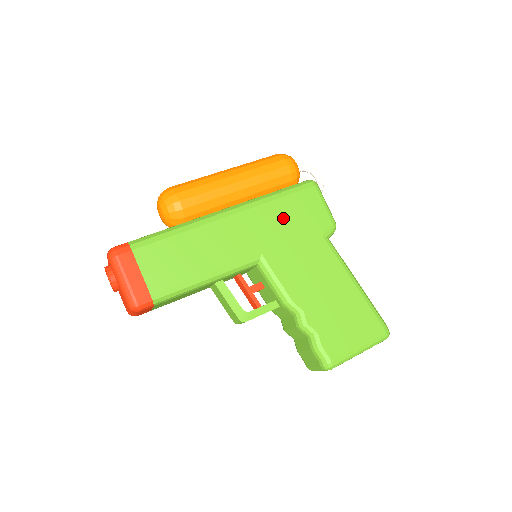
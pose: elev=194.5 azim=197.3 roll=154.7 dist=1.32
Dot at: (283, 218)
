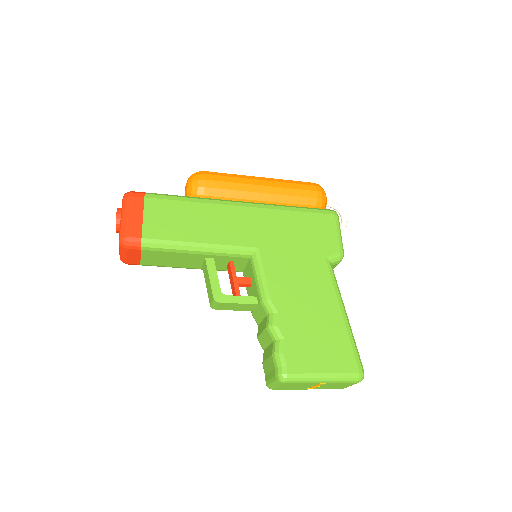
Dot at: (292, 228)
